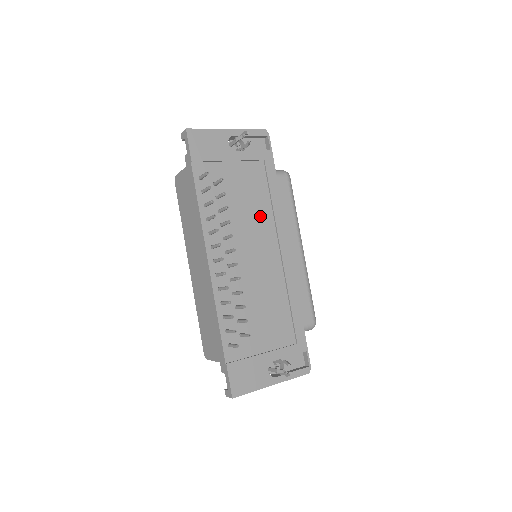
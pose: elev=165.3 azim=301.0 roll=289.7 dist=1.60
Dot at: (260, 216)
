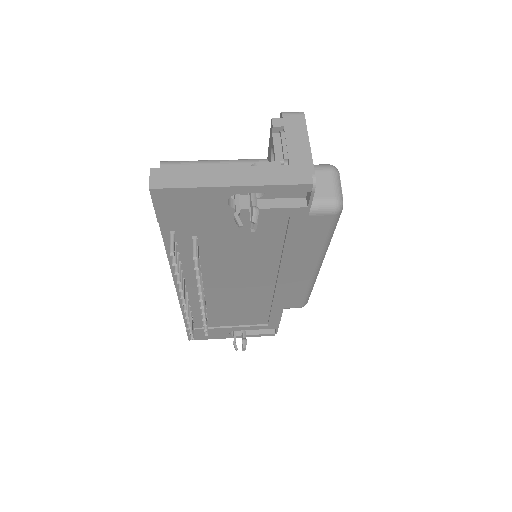
Dot at: (259, 260)
